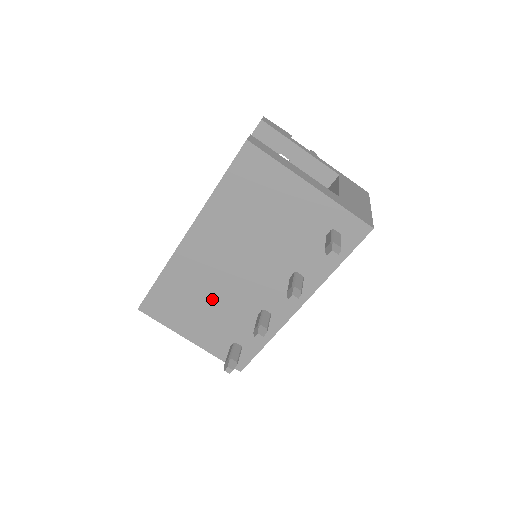
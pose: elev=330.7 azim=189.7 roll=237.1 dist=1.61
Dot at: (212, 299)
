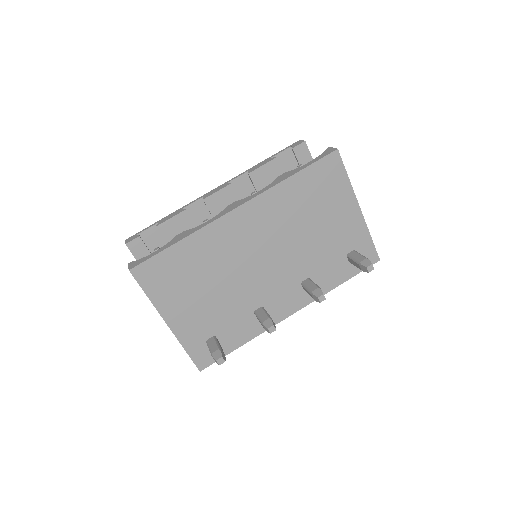
Dot at: (221, 282)
